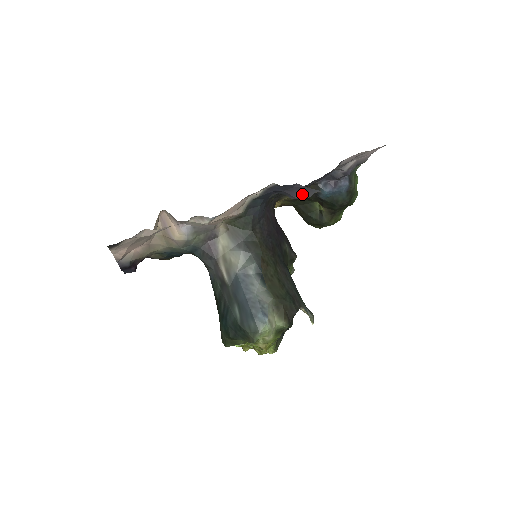
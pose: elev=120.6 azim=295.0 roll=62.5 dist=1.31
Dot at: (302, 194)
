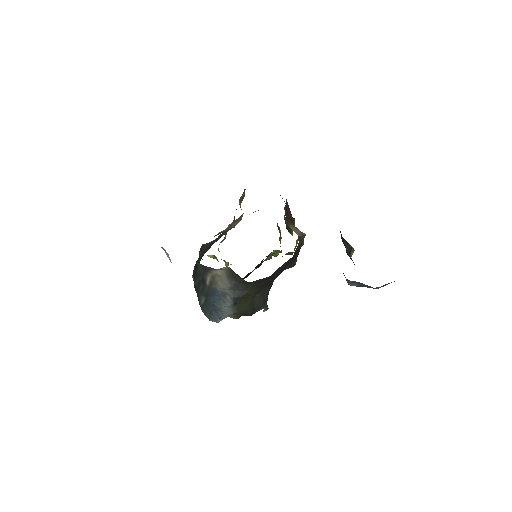
Dot at: occluded
